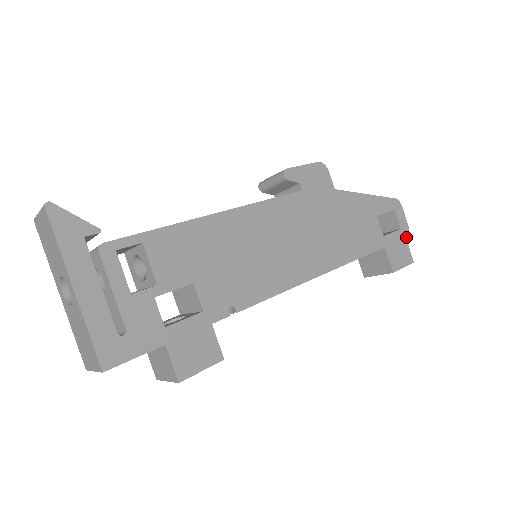
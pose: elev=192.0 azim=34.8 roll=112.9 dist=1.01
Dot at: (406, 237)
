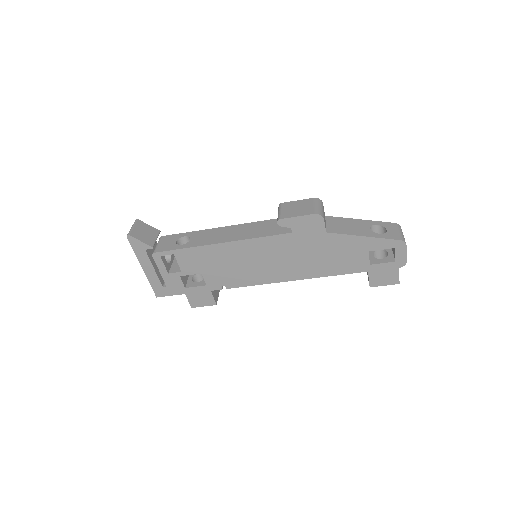
Dot at: (399, 267)
